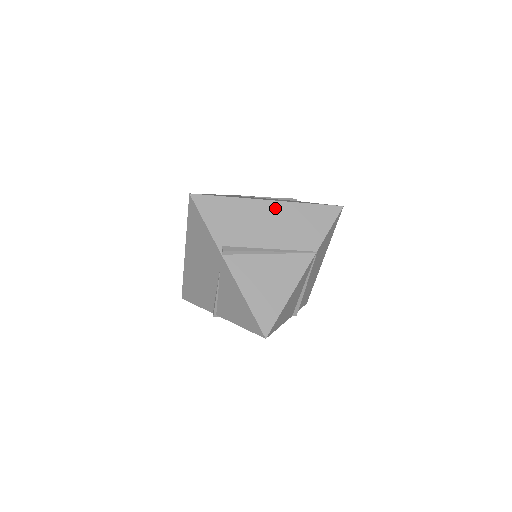
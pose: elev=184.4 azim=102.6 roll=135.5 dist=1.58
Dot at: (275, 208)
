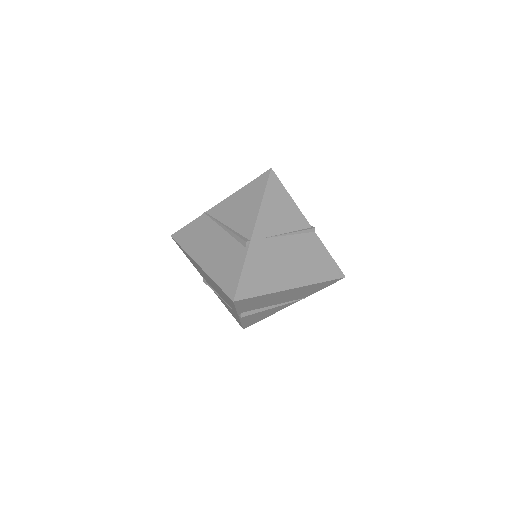
Dot at: (295, 290)
